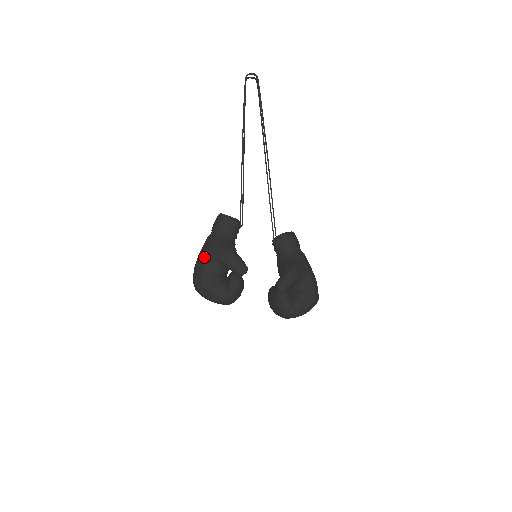
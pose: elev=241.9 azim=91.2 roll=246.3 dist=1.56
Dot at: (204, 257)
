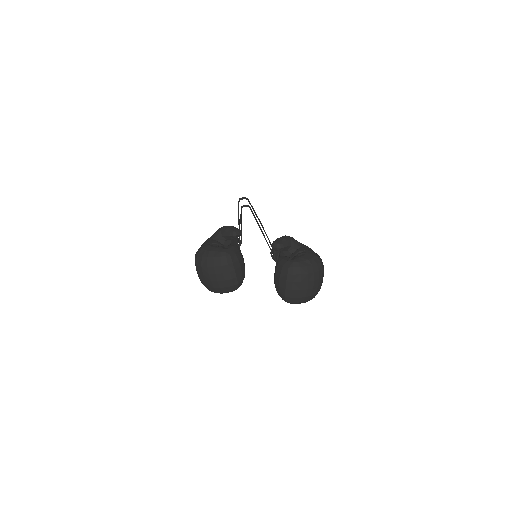
Dot at: occluded
